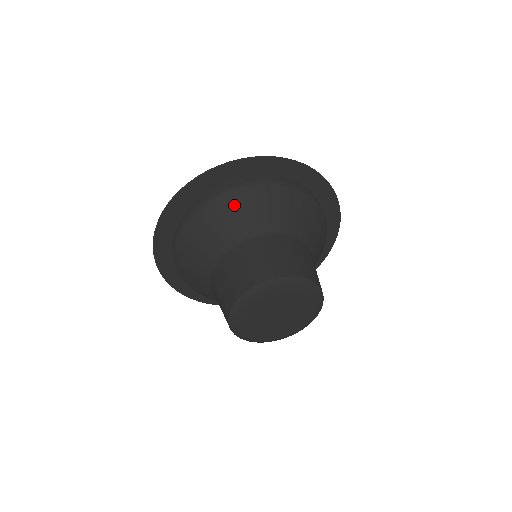
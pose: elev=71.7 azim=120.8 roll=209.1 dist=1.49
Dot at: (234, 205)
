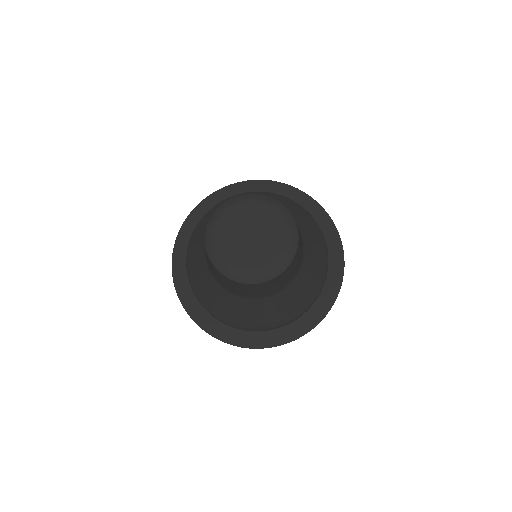
Dot at: occluded
